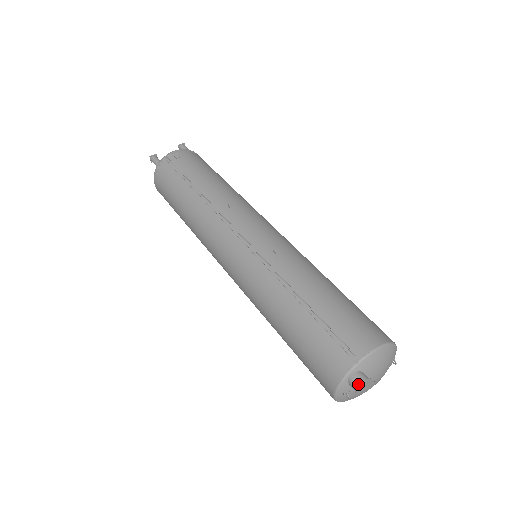
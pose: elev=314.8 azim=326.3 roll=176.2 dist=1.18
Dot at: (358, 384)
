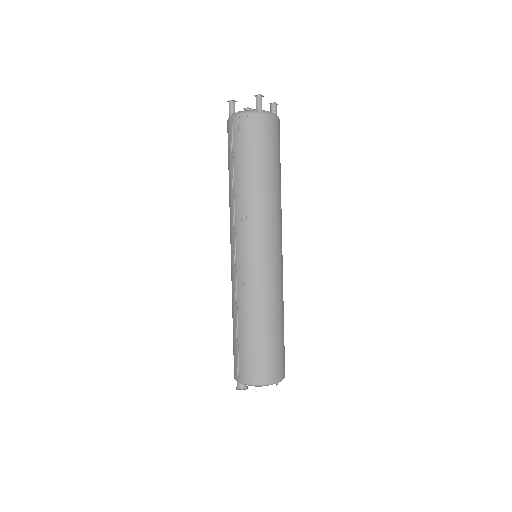
Dot at: (237, 387)
